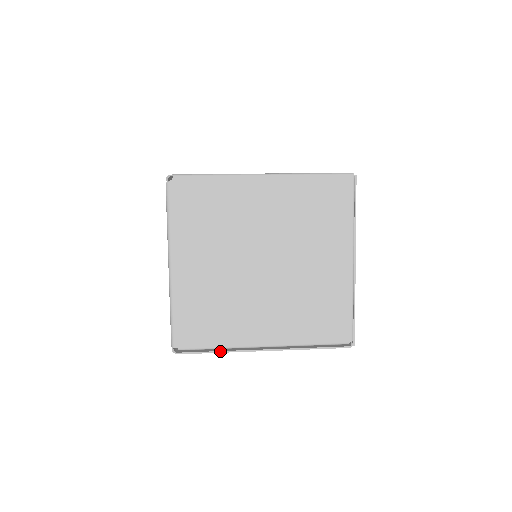
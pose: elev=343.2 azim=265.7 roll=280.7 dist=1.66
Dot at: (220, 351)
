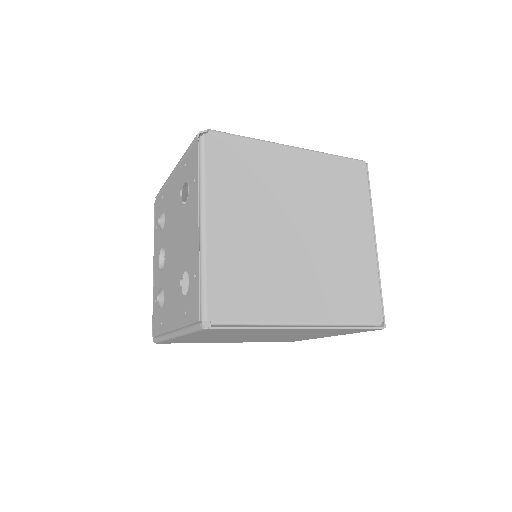
Dot at: (258, 327)
